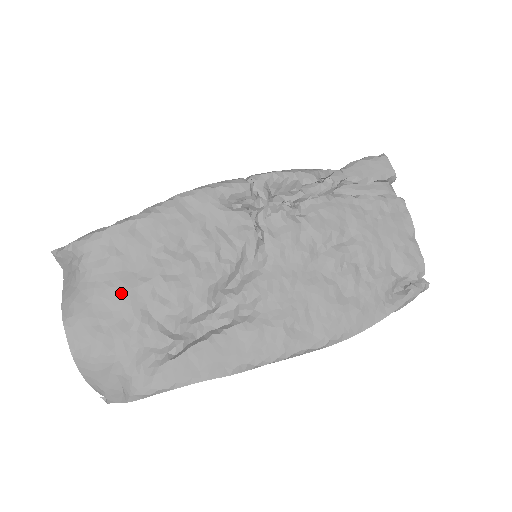
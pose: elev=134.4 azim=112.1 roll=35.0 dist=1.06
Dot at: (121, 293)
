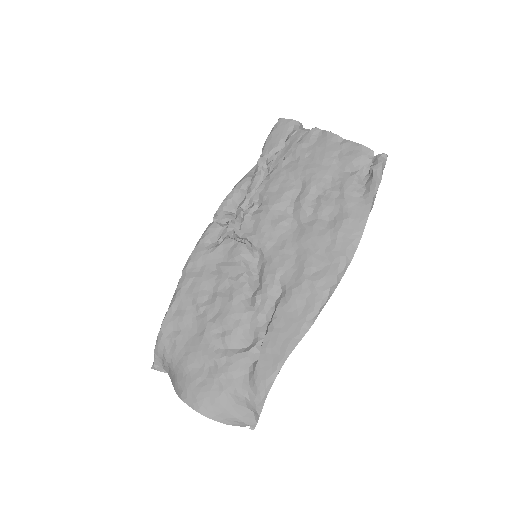
Dot at: (196, 353)
